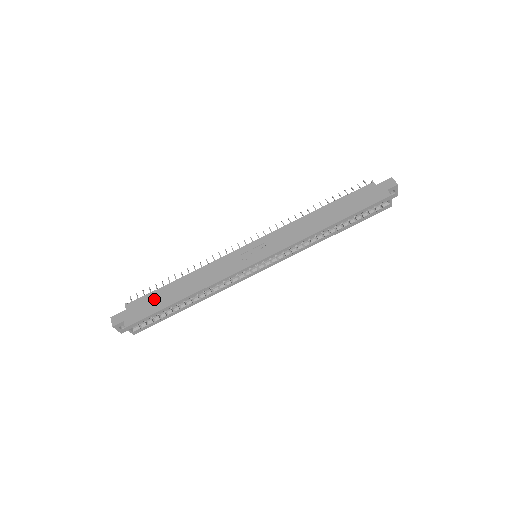
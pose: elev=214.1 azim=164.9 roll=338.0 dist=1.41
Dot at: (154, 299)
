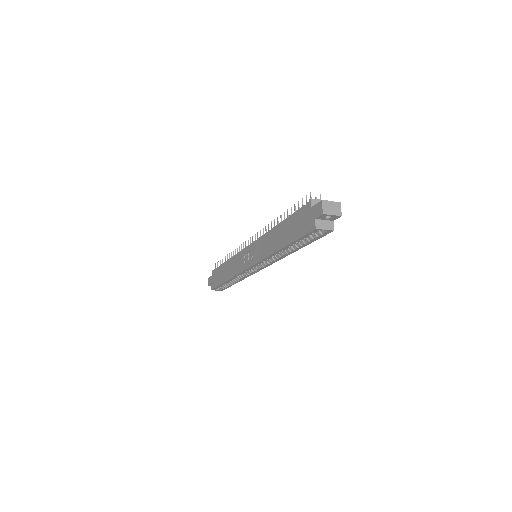
Dot at: (218, 274)
